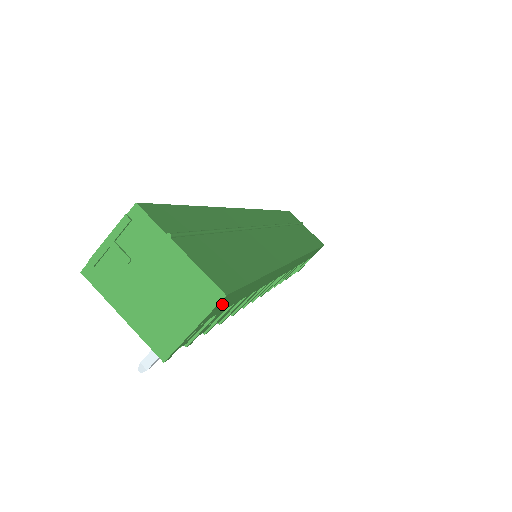
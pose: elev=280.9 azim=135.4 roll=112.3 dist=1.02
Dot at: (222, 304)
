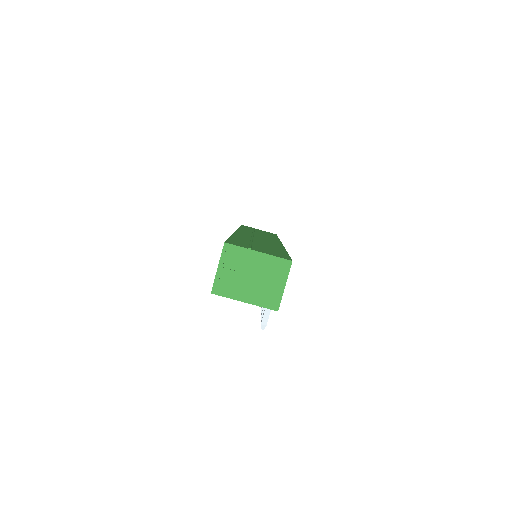
Dot at: occluded
